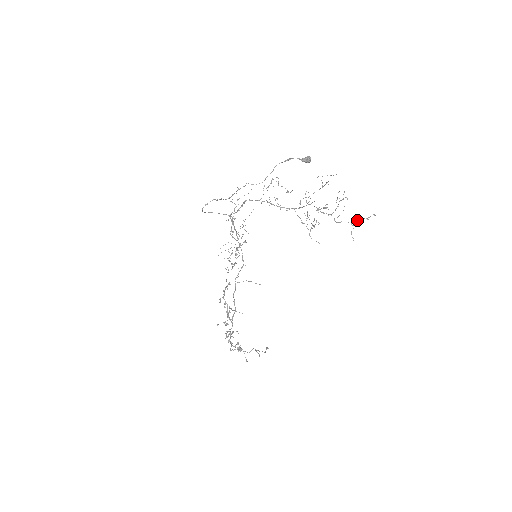
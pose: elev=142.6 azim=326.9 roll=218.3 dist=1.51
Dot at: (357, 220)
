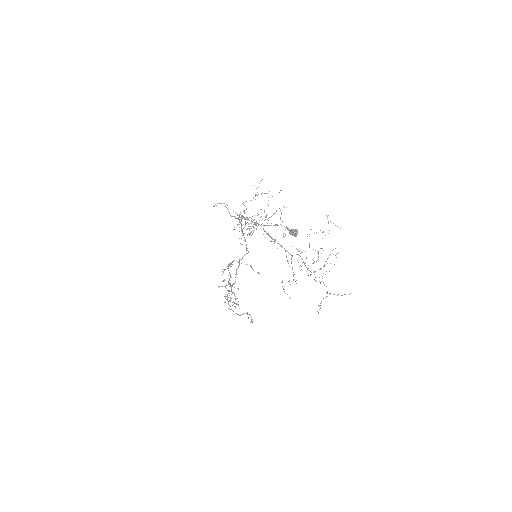
Dot at: (330, 294)
